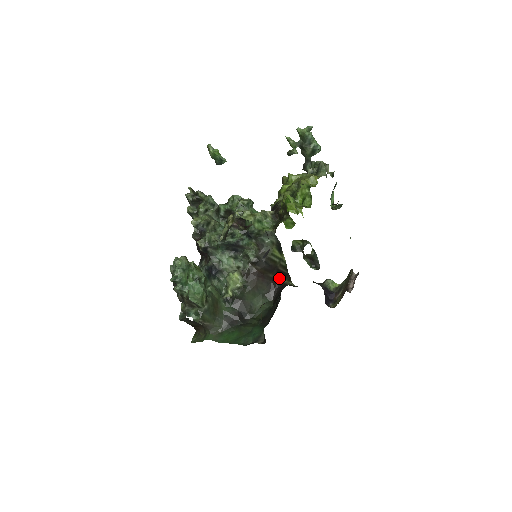
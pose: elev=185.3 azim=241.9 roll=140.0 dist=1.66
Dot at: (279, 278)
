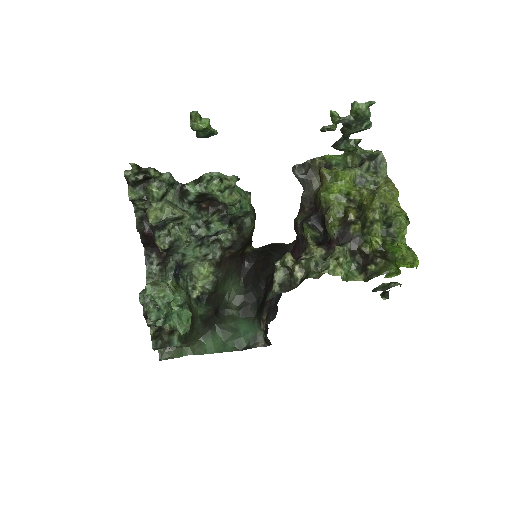
Dot at: (245, 249)
